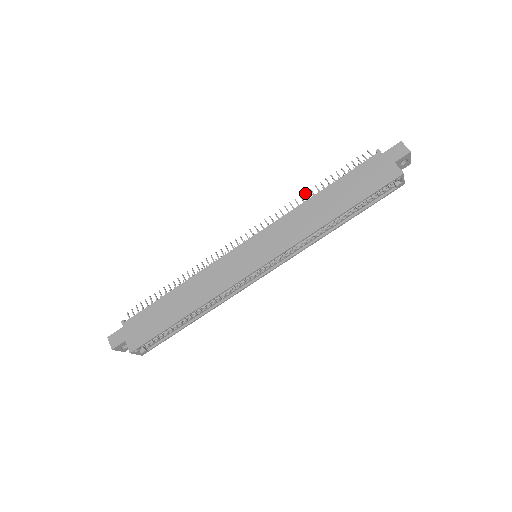
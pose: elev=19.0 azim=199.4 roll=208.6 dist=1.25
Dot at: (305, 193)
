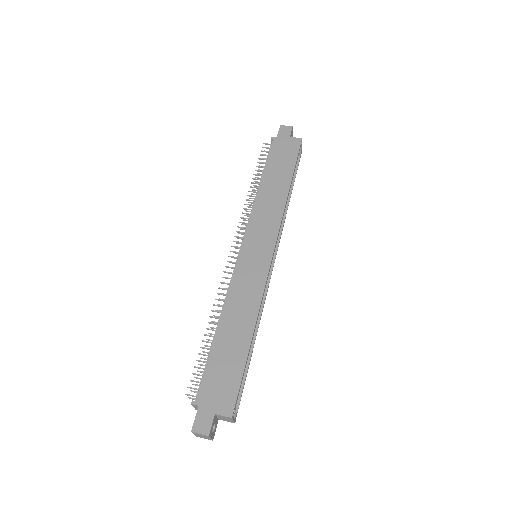
Dot at: (249, 191)
